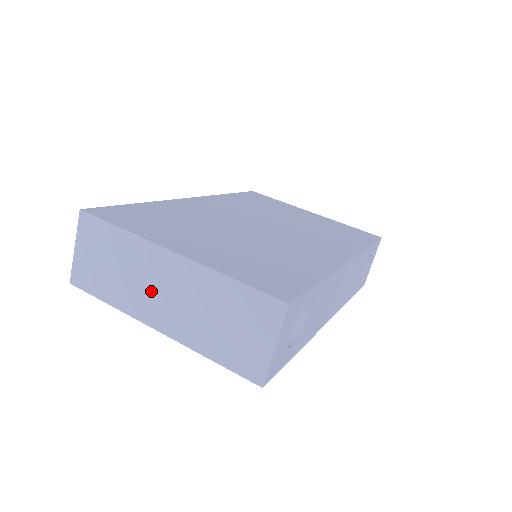
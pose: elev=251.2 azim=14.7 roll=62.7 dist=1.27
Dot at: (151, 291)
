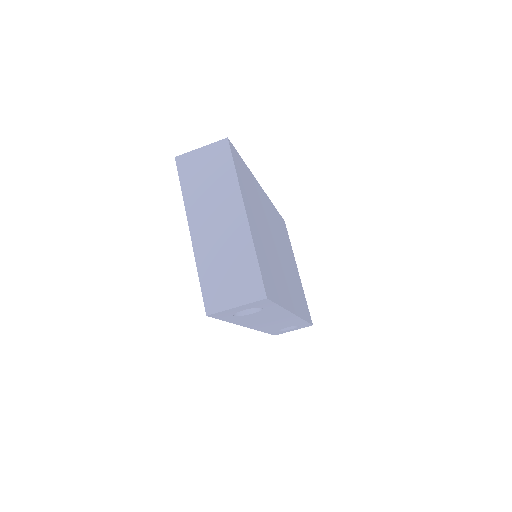
Dot at: (212, 214)
